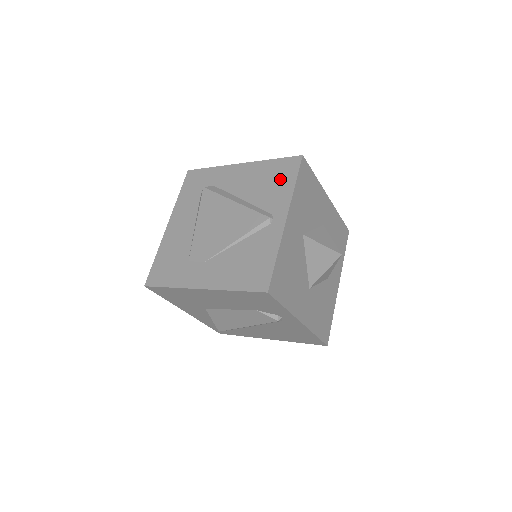
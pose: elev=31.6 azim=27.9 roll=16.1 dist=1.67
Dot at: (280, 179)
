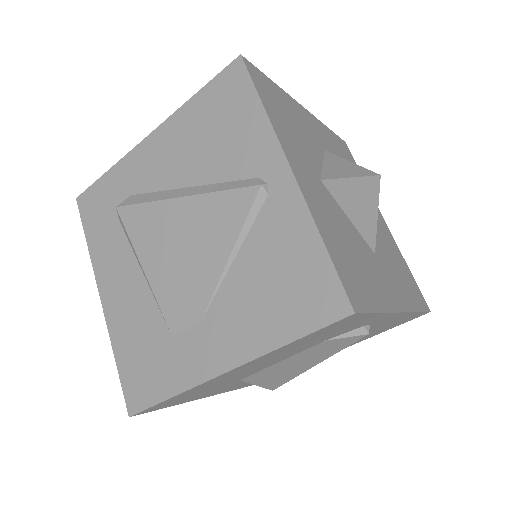
Dot at: (230, 115)
